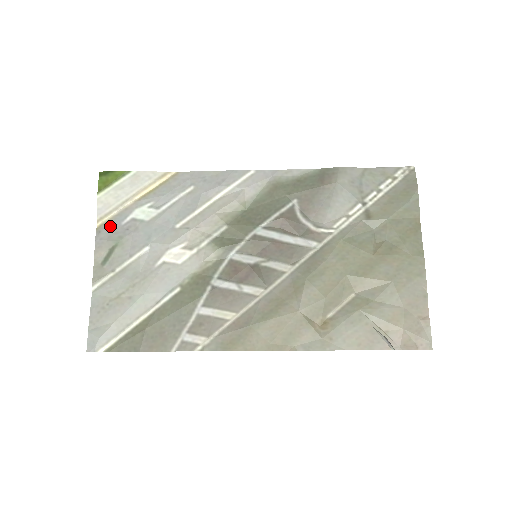
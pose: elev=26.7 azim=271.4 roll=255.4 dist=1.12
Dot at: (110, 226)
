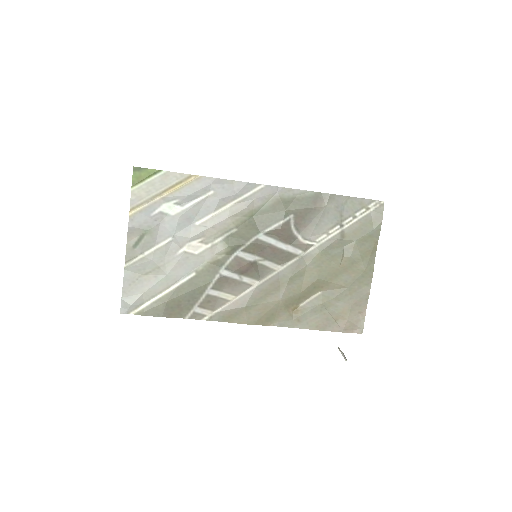
Dot at: (141, 216)
